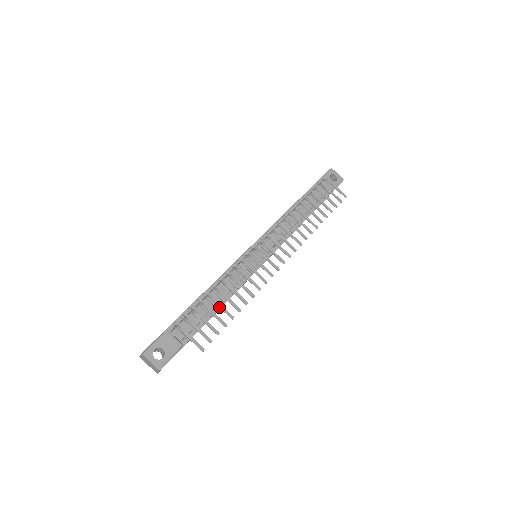
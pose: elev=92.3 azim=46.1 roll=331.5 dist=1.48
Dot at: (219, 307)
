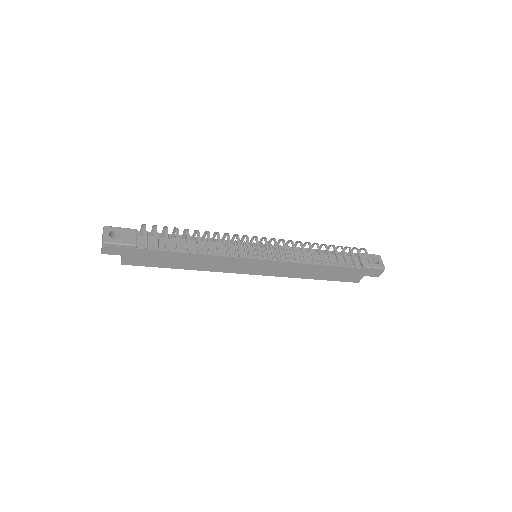
Dot at: (187, 238)
